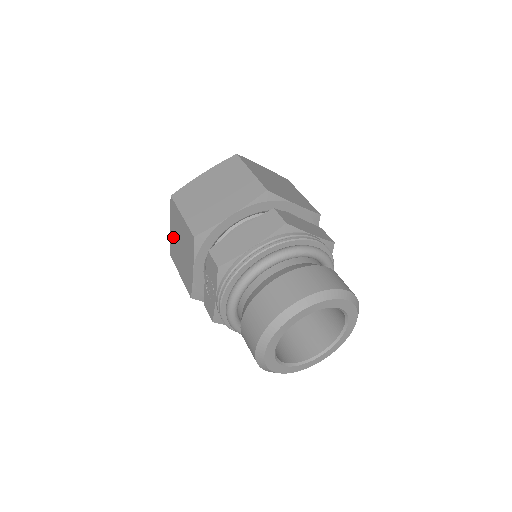
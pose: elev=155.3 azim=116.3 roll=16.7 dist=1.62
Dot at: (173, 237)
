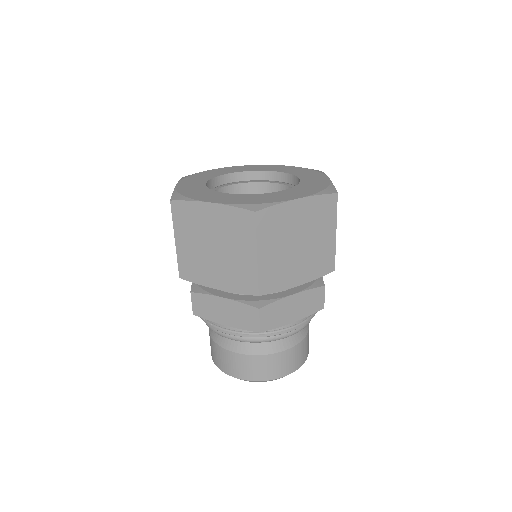
Dot at: occluded
